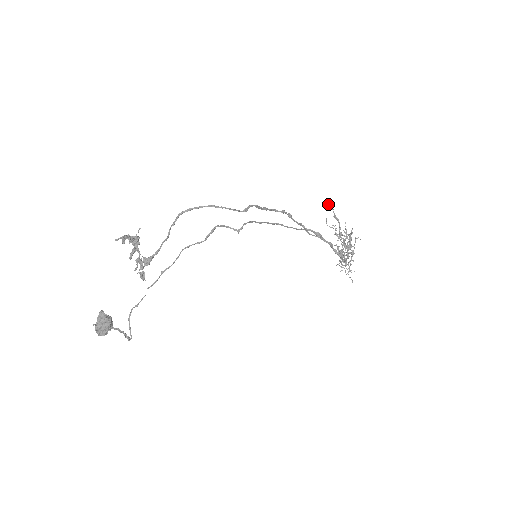
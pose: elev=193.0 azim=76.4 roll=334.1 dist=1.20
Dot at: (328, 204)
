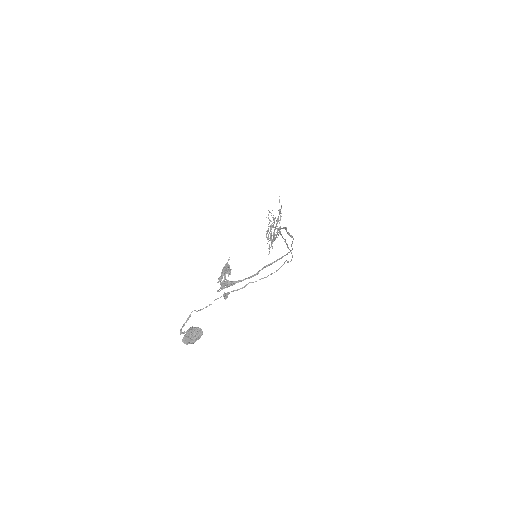
Dot at: (279, 201)
